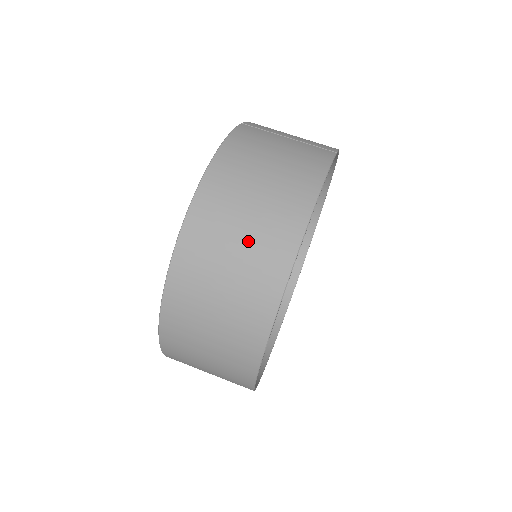
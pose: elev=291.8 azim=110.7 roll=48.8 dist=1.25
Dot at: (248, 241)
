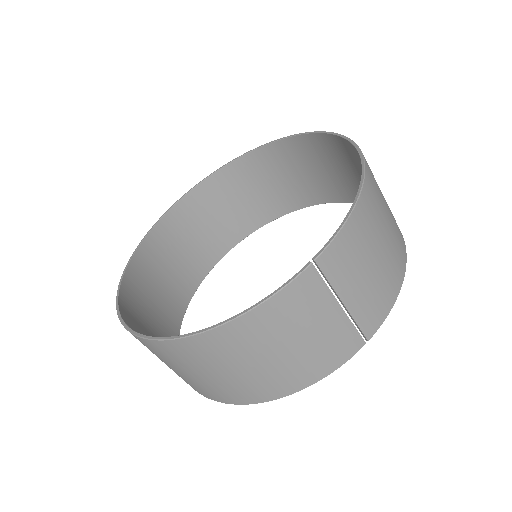
Dot at: (206, 380)
